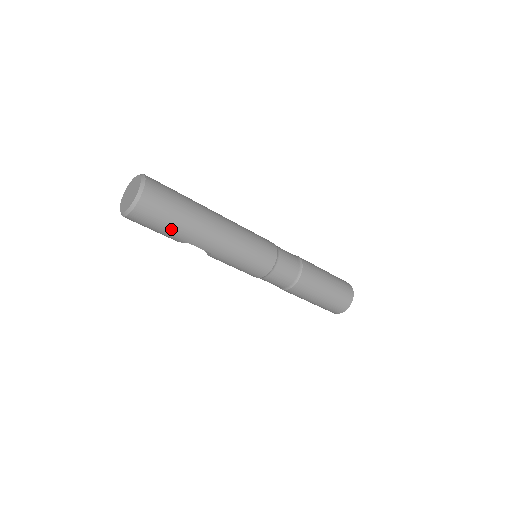
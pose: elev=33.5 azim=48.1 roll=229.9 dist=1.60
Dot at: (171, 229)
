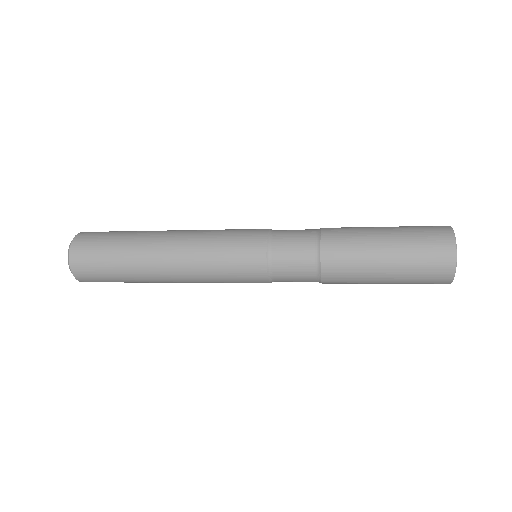
Dot at: (125, 282)
